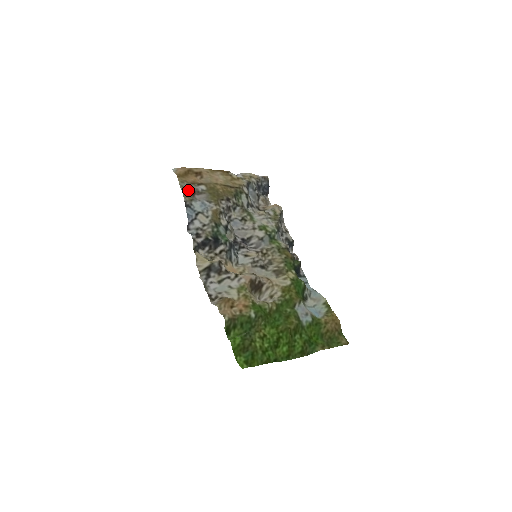
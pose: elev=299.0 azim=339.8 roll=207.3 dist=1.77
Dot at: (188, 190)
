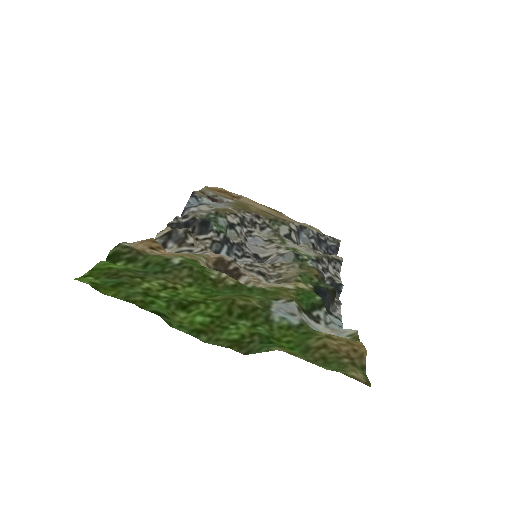
Dot at: (210, 196)
